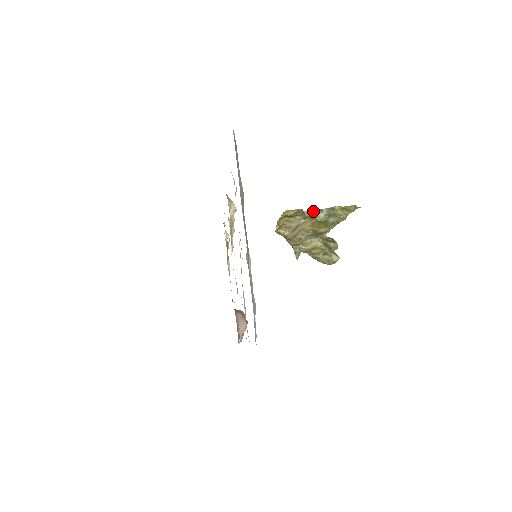
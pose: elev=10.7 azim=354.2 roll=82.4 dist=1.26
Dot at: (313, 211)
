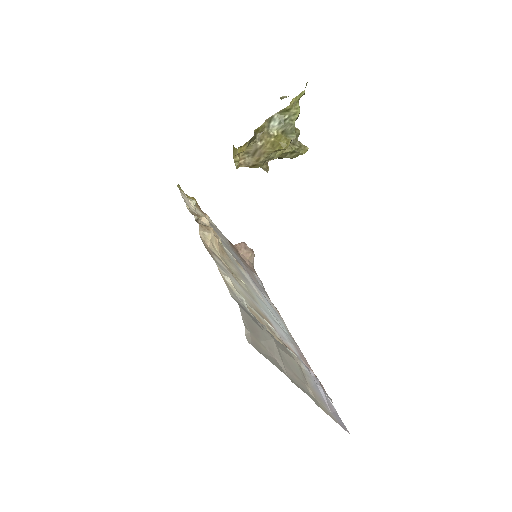
Dot at: (264, 124)
